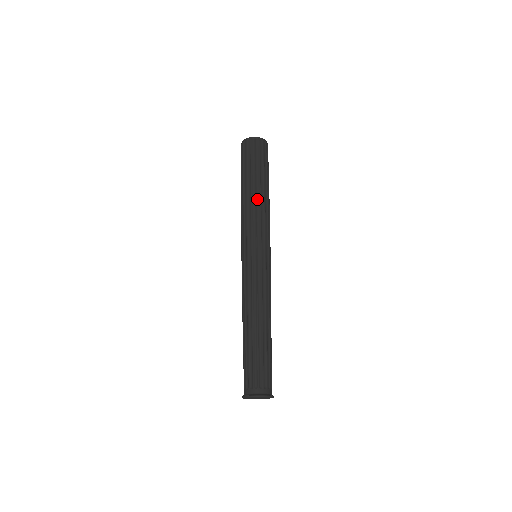
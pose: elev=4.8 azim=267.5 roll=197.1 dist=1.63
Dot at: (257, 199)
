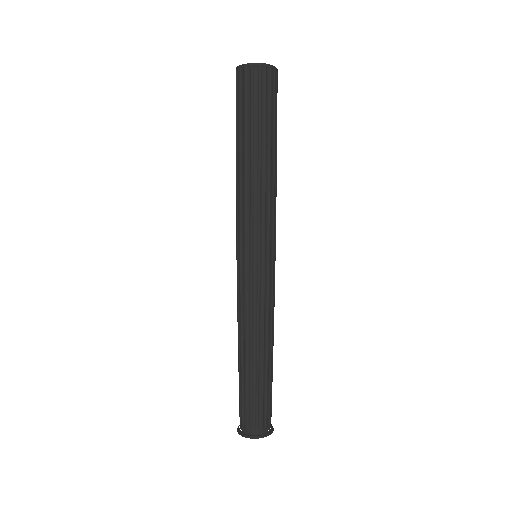
Dot at: (267, 177)
